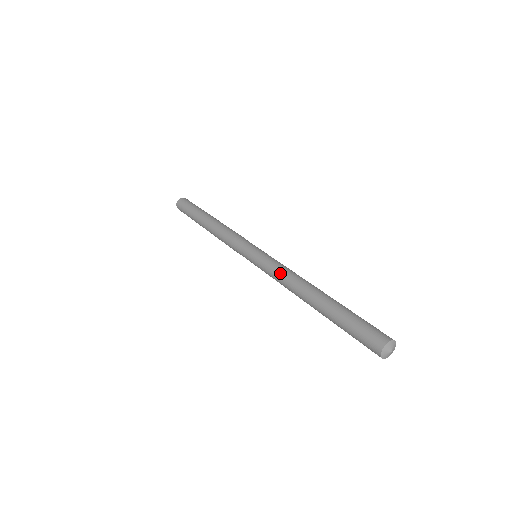
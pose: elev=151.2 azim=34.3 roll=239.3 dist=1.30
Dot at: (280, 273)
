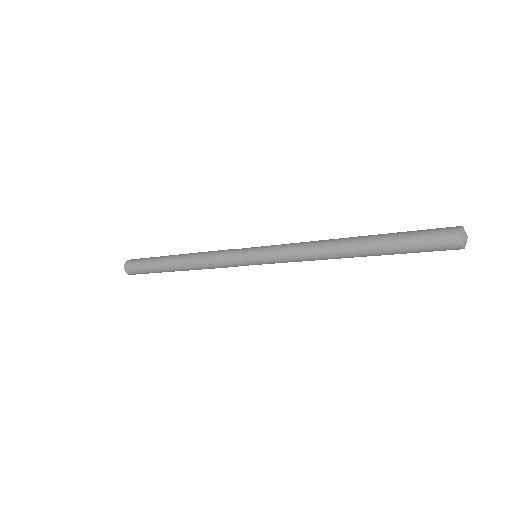
Dot at: (299, 252)
